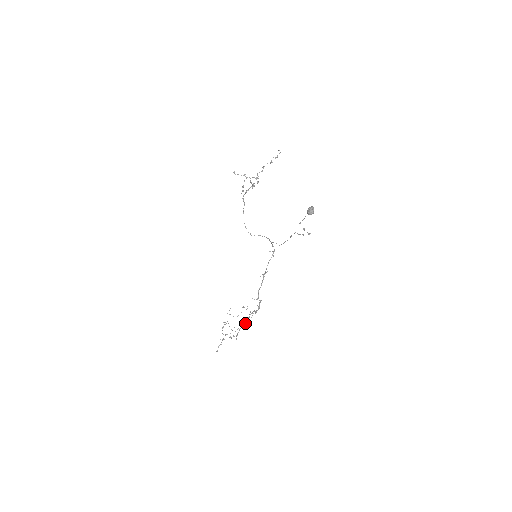
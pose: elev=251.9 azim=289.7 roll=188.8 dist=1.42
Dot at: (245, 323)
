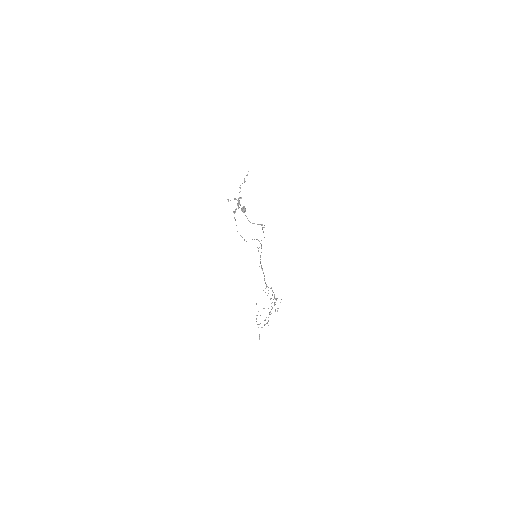
Dot at: occluded
